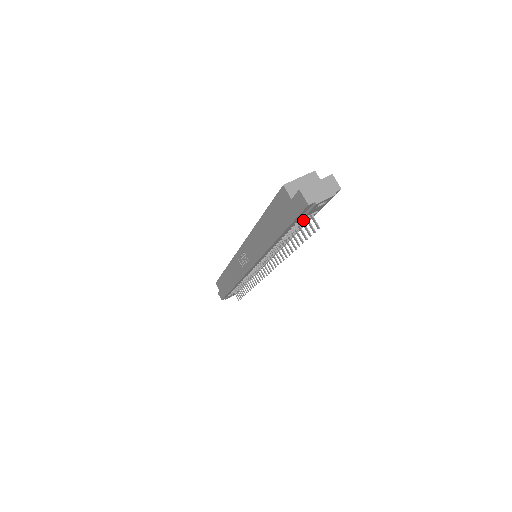
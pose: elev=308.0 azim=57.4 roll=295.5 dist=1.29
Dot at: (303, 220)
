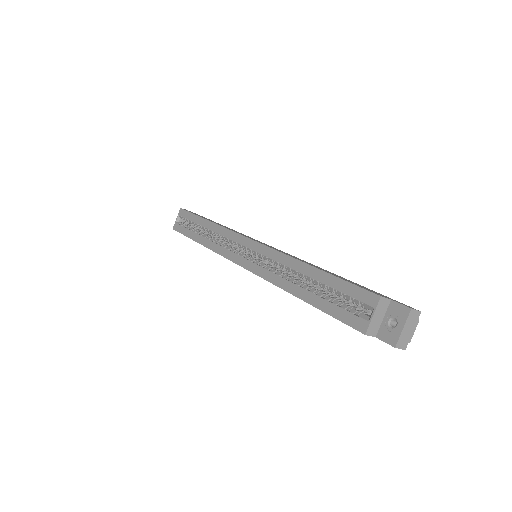
Dot at: occluded
